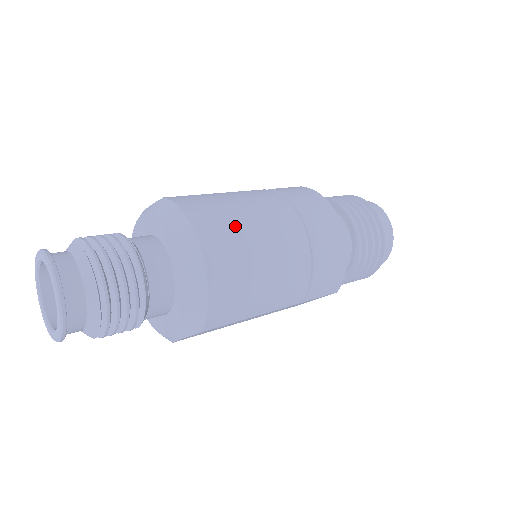
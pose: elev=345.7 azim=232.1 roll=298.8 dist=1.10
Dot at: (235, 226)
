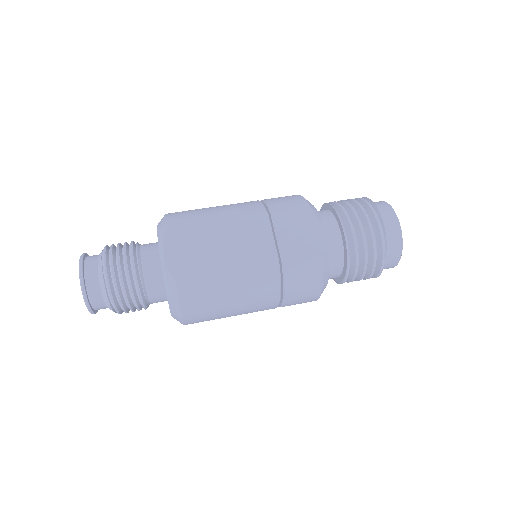
Dot at: (217, 314)
